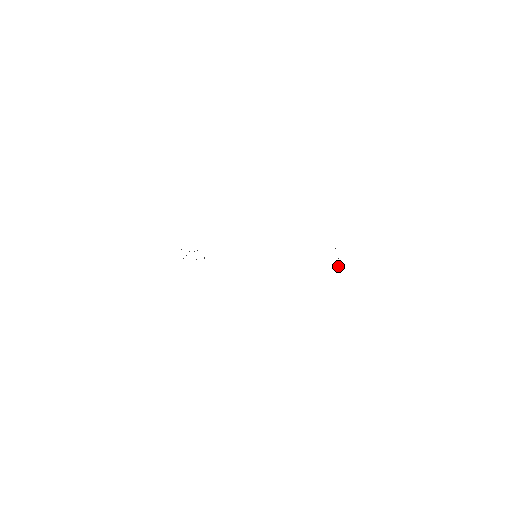
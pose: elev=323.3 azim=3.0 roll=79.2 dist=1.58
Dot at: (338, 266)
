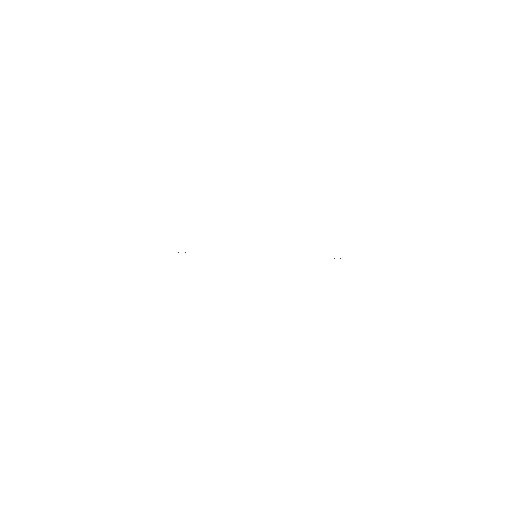
Dot at: occluded
